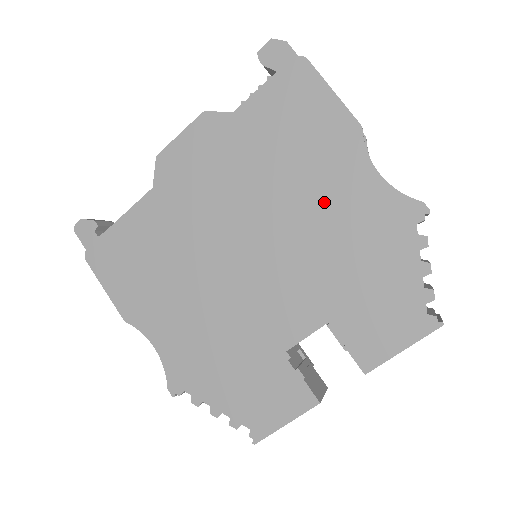
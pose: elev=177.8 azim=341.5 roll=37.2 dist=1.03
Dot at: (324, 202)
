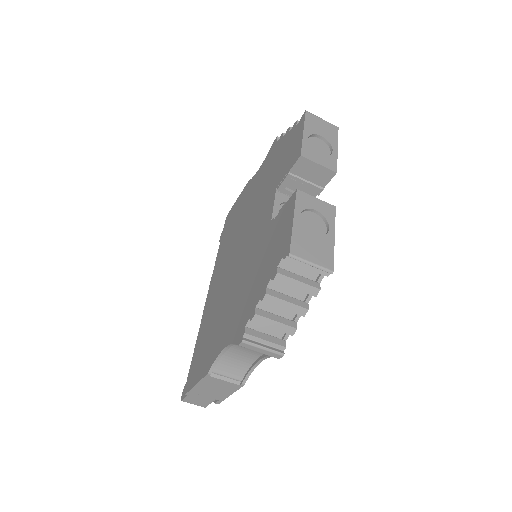
Dot at: (251, 199)
